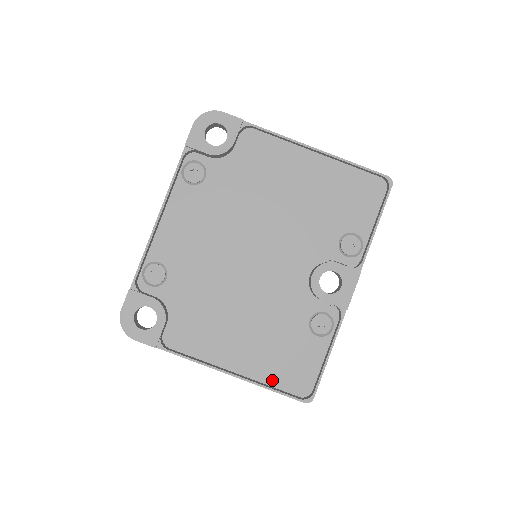
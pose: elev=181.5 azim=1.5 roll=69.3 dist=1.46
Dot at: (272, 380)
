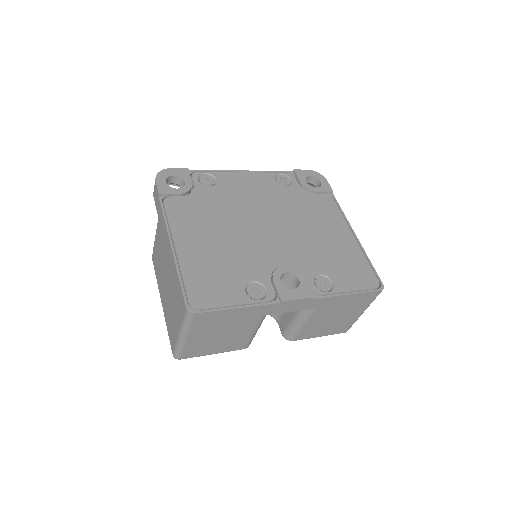
Dot at: (188, 276)
